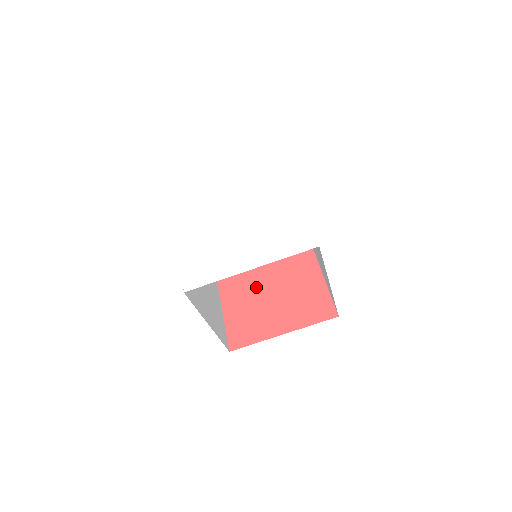
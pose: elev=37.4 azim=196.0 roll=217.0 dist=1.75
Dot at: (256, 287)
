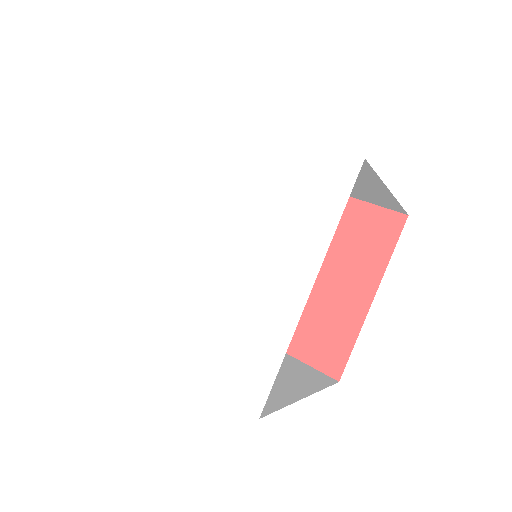
Dot at: occluded
